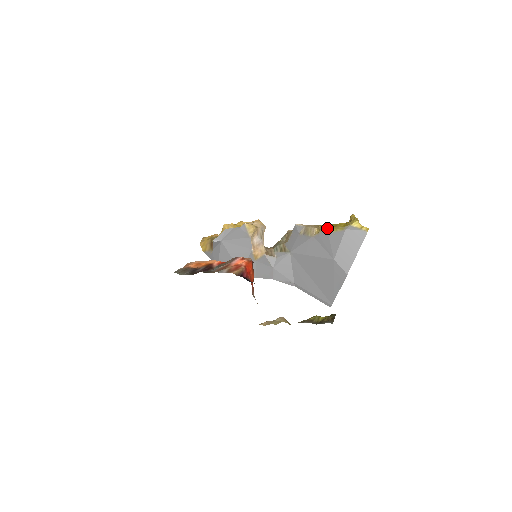
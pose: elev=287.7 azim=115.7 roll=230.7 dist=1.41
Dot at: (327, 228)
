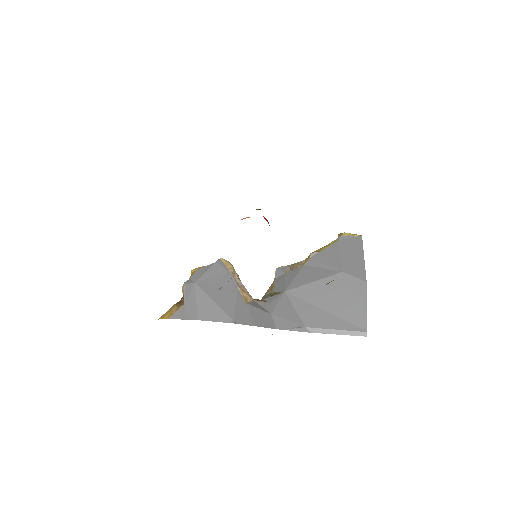
Dot at: (316, 250)
